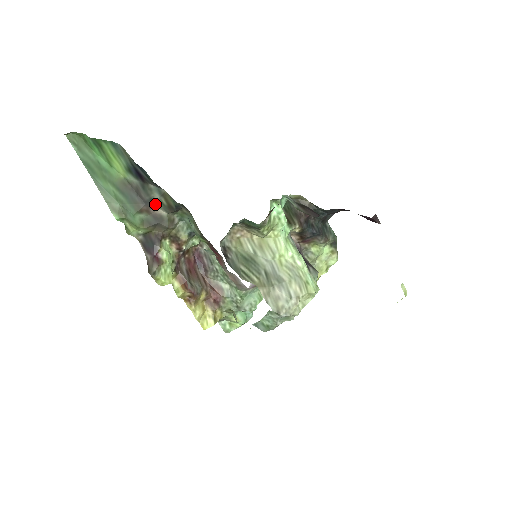
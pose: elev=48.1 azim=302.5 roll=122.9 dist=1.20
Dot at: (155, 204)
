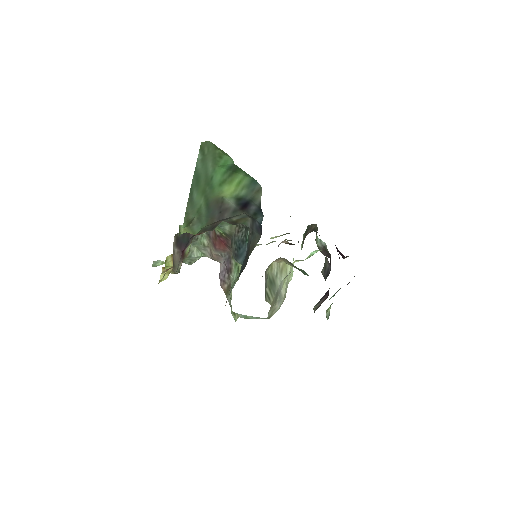
Dot at: (226, 219)
